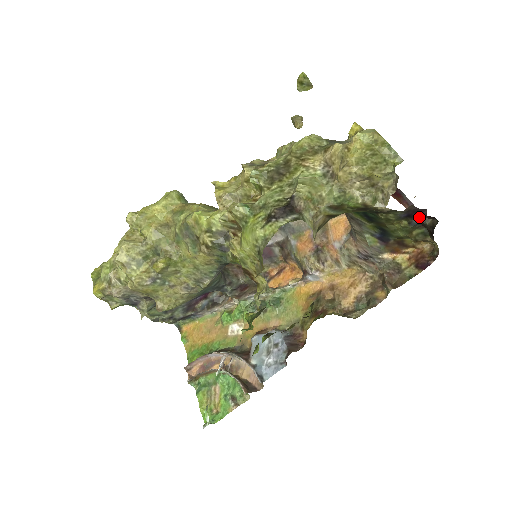
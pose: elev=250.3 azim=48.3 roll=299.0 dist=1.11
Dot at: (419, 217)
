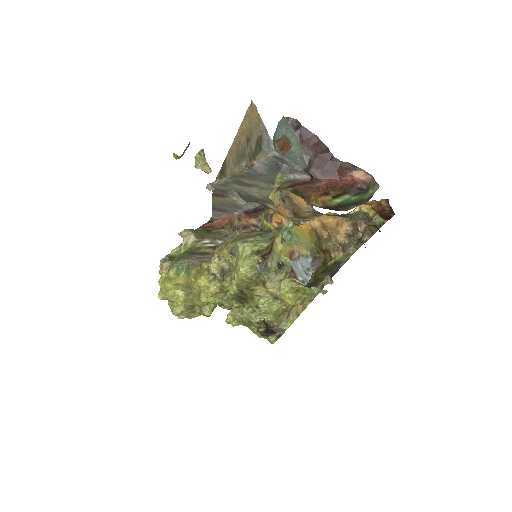
Dot at: (363, 235)
